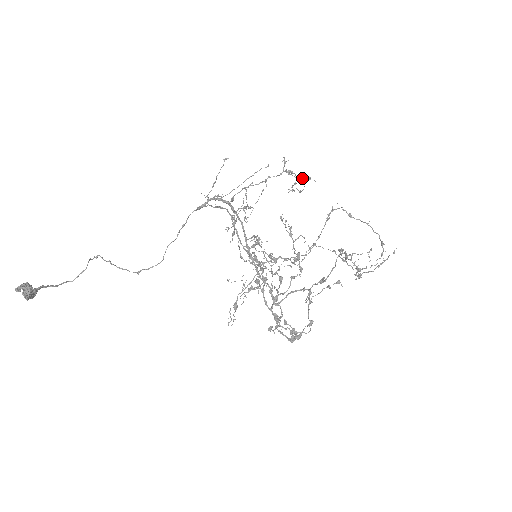
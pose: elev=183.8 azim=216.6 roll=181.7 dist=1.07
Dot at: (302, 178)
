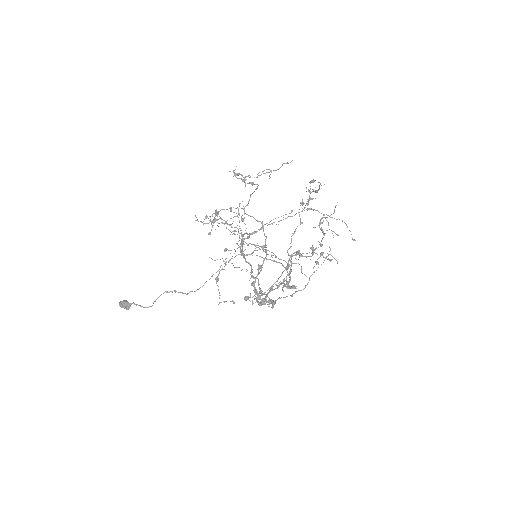
Dot at: occluded
